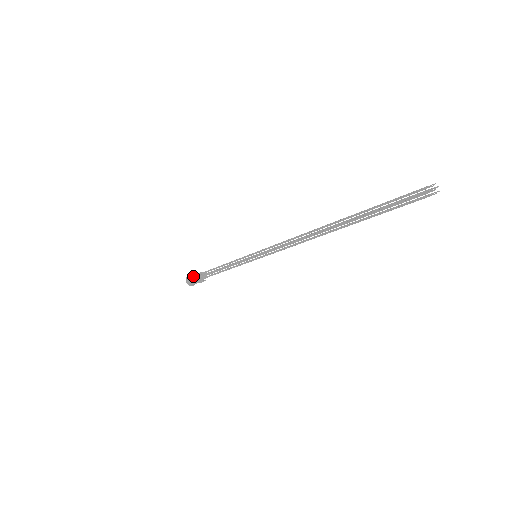
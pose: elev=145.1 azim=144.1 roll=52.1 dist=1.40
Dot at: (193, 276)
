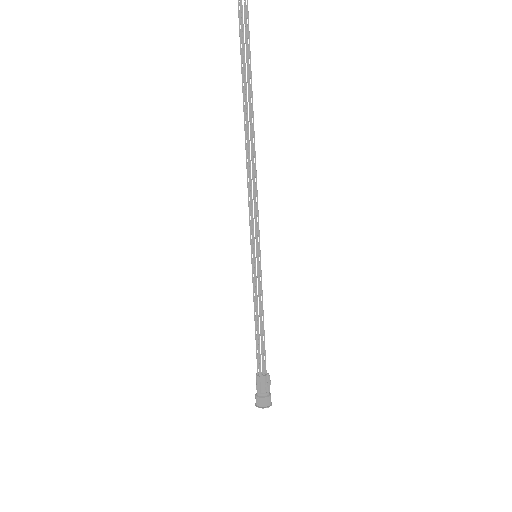
Dot at: (256, 389)
